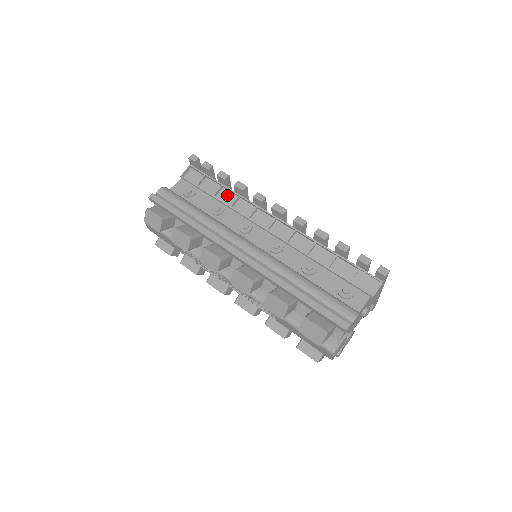
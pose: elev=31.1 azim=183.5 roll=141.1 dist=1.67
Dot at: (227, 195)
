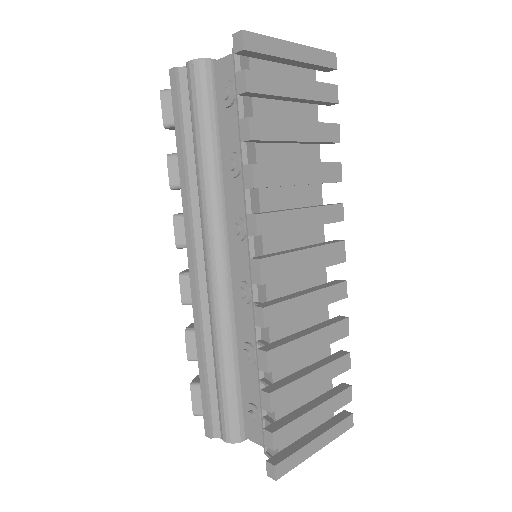
Dot at: occluded
